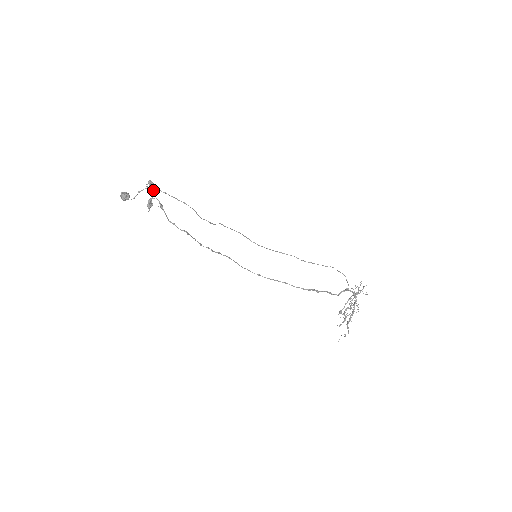
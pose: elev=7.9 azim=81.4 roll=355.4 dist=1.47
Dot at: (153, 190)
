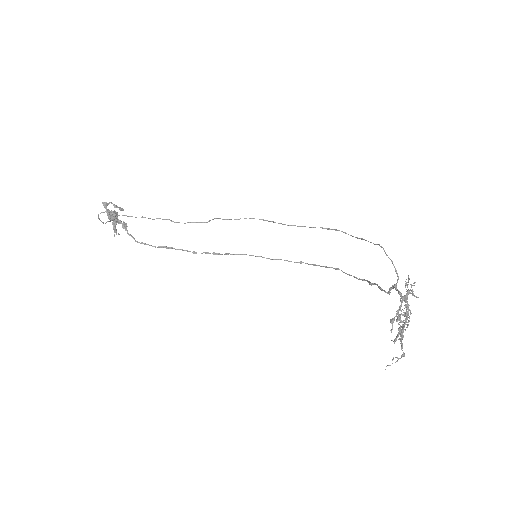
Dot at: (119, 207)
